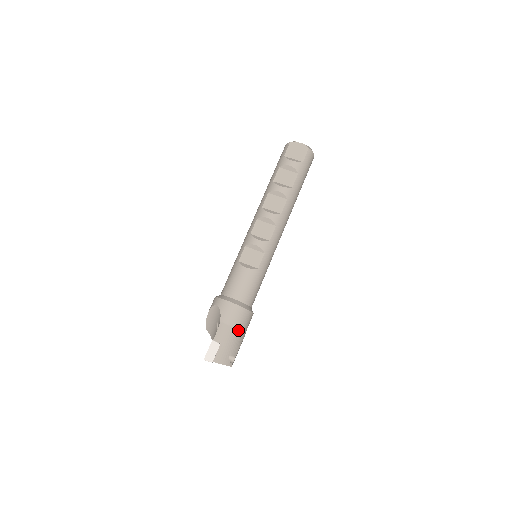
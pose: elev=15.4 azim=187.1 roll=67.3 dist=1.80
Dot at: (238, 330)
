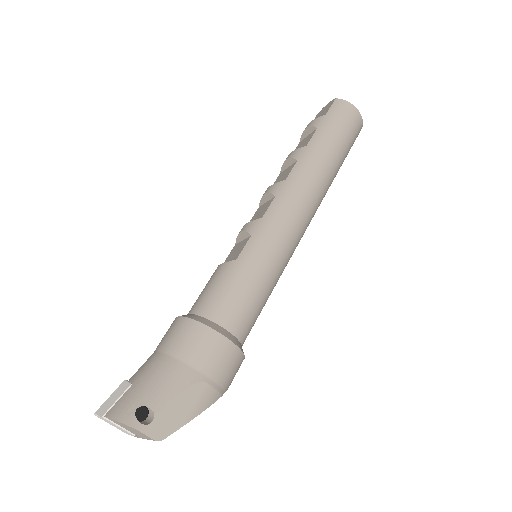
Dot at: (176, 361)
